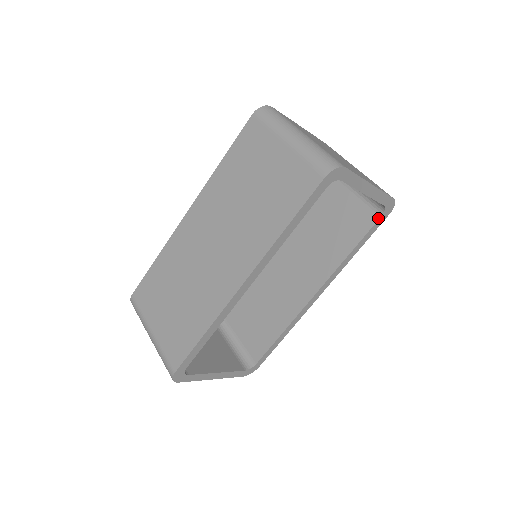
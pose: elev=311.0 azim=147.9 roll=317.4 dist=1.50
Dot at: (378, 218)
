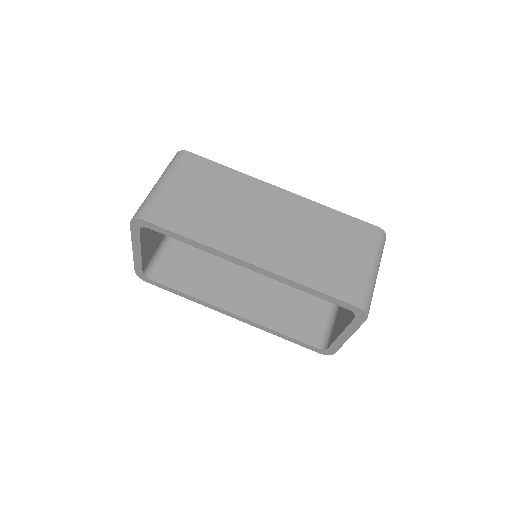
Dot at: (315, 346)
